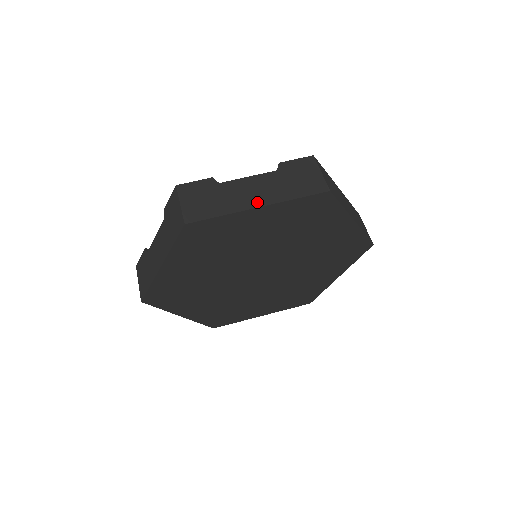
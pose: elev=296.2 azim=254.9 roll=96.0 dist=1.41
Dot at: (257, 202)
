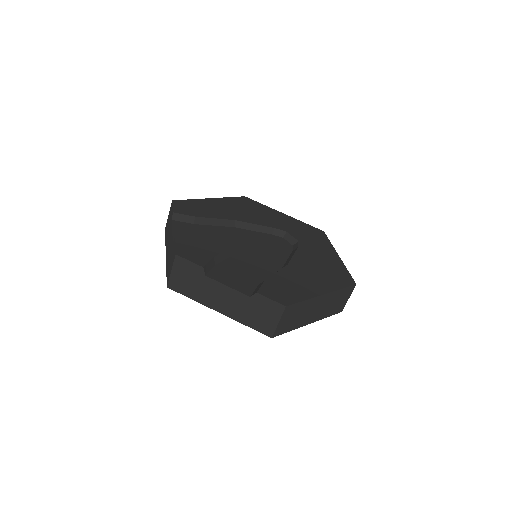
Dot at: (220, 308)
